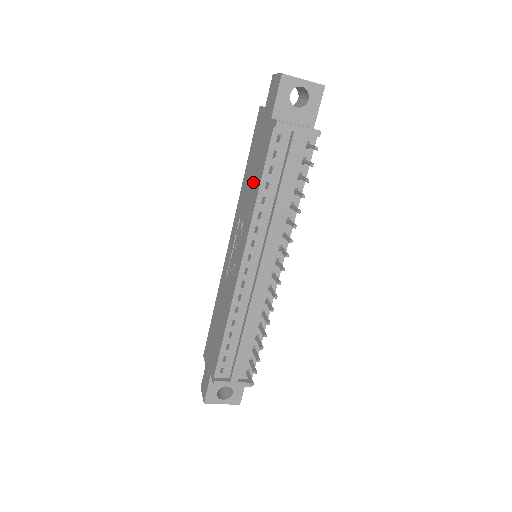
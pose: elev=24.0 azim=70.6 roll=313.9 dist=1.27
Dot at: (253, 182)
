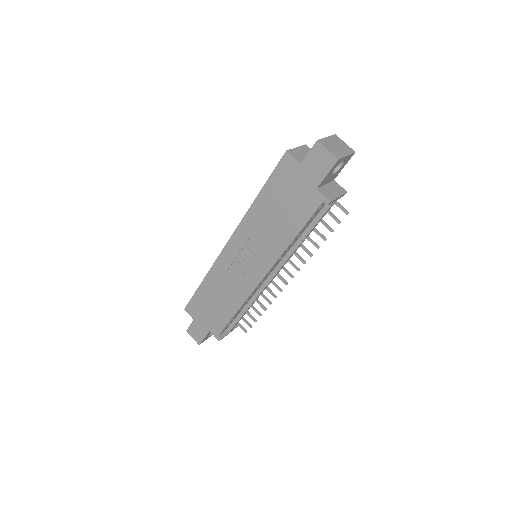
Dot at: (280, 224)
